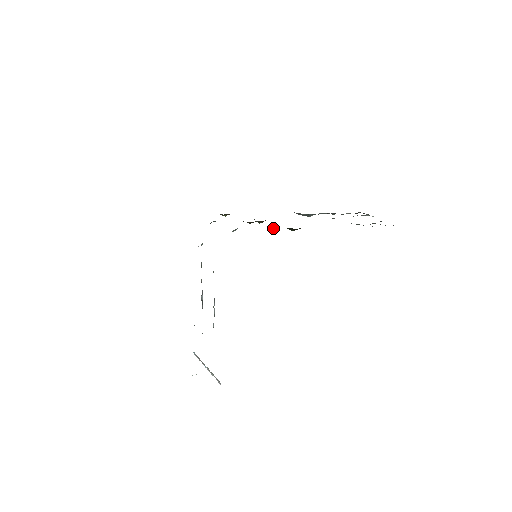
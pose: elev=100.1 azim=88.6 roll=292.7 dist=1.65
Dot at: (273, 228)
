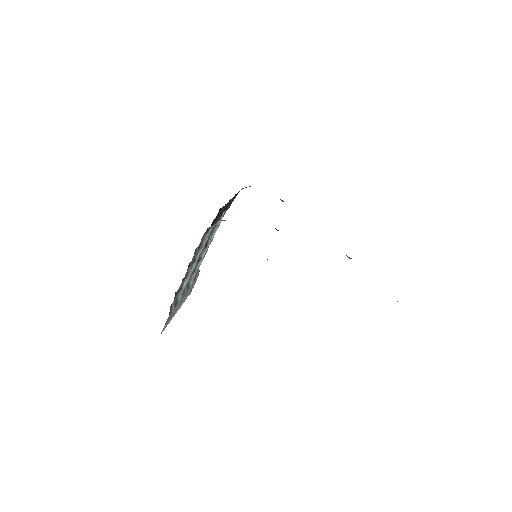
Dot at: occluded
